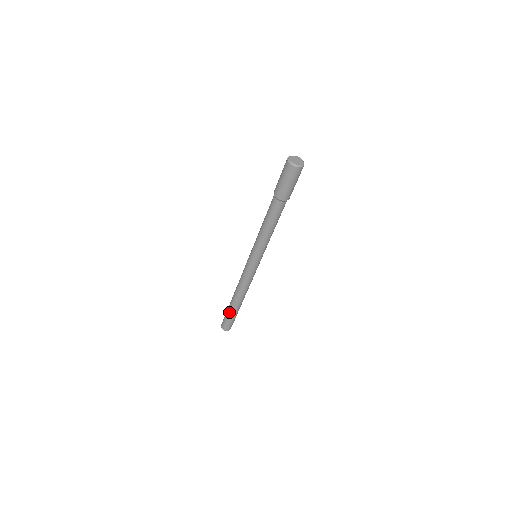
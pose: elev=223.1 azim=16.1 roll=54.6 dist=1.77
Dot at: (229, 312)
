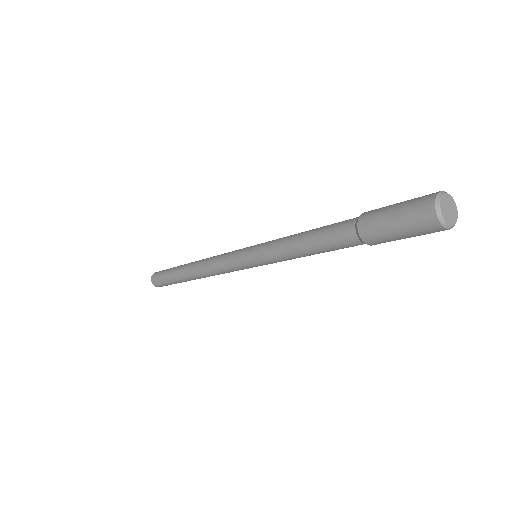
Dot at: (173, 280)
